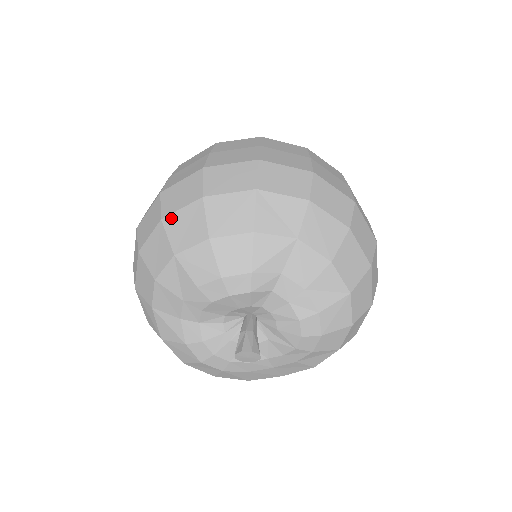
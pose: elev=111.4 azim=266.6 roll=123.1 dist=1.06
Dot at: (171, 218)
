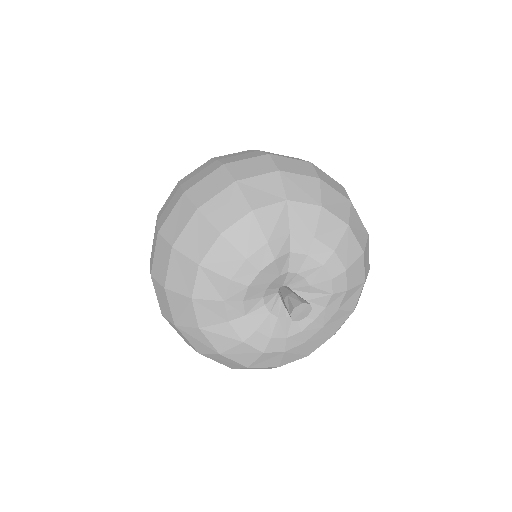
Dot at: (180, 240)
